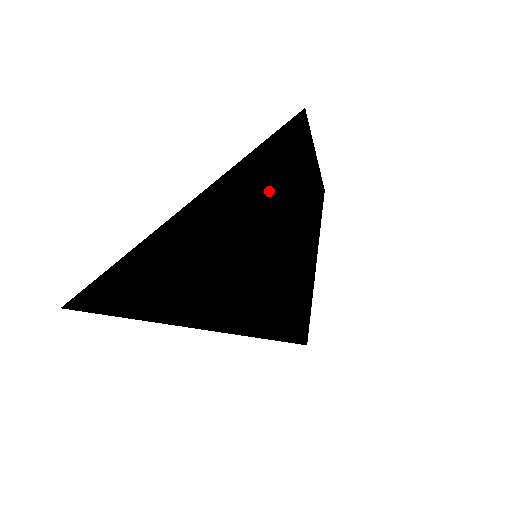
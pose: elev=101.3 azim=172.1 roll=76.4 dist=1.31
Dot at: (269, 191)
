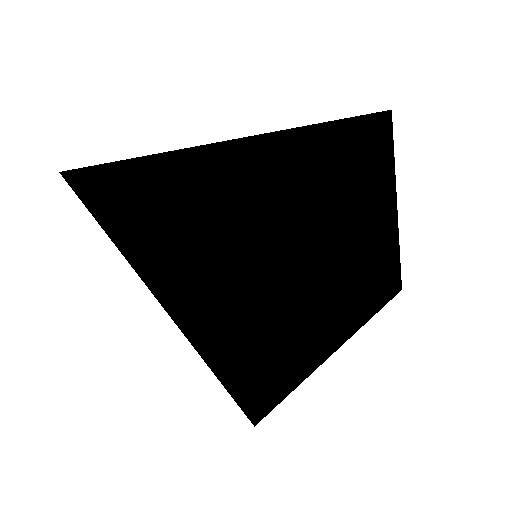
Dot at: (292, 156)
